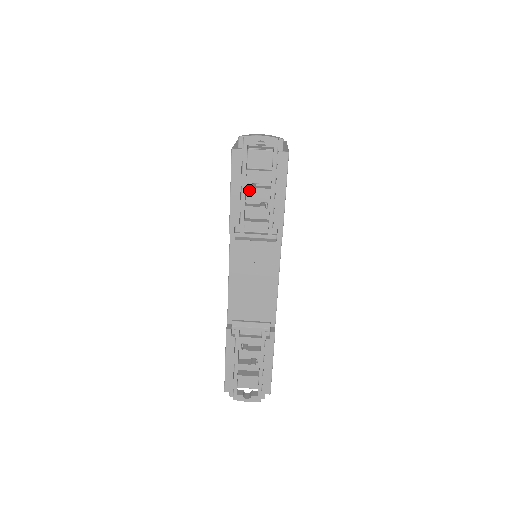
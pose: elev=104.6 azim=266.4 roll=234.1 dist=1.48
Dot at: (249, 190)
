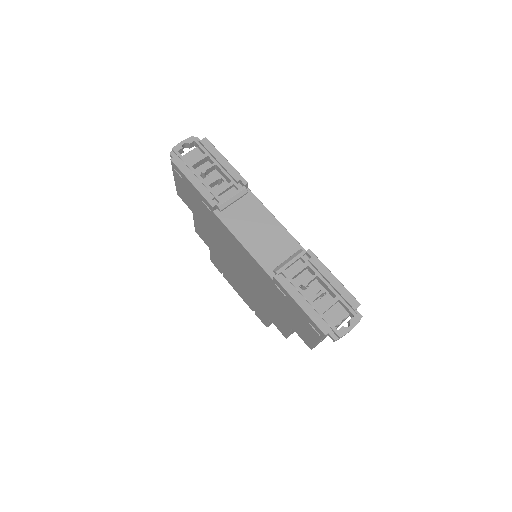
Dot at: (203, 179)
